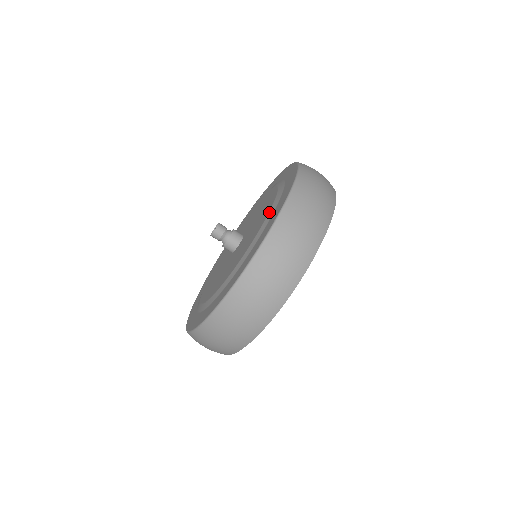
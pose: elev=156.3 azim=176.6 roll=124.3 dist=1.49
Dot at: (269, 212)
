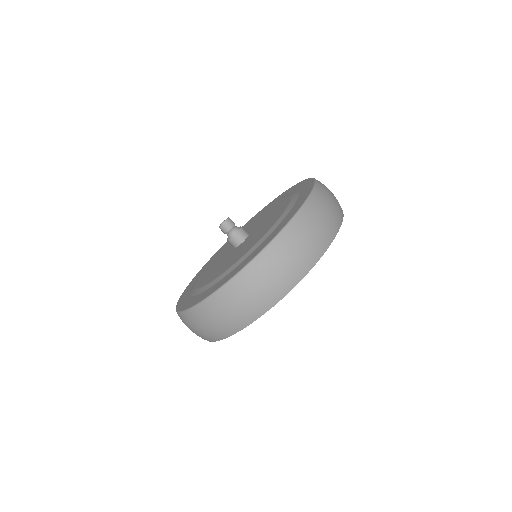
Dot at: (239, 259)
